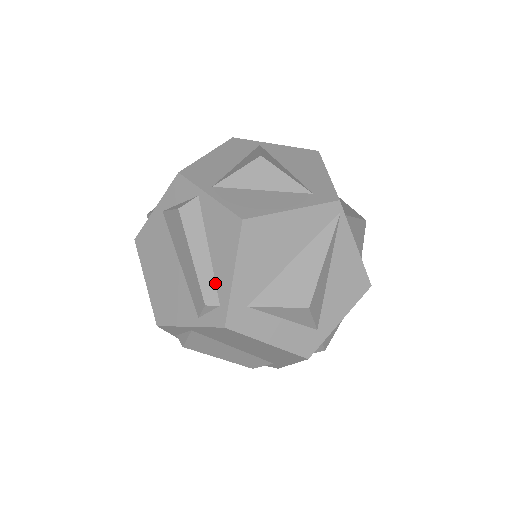
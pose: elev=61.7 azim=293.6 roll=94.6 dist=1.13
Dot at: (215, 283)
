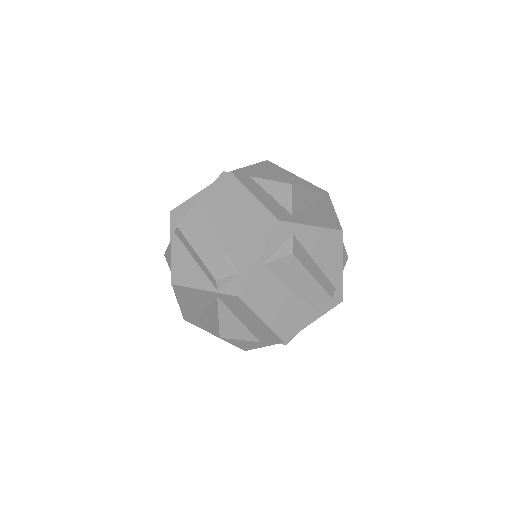
Dot at: occluded
